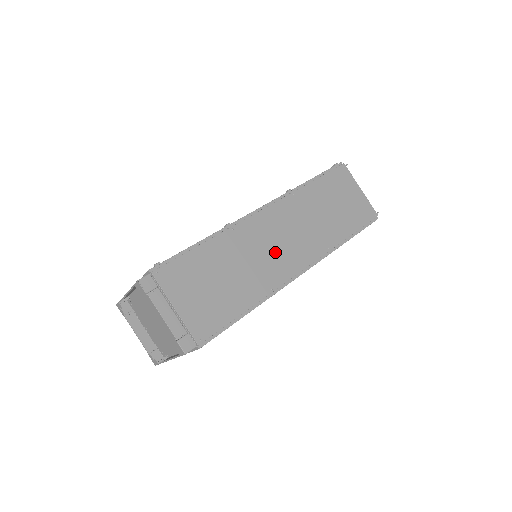
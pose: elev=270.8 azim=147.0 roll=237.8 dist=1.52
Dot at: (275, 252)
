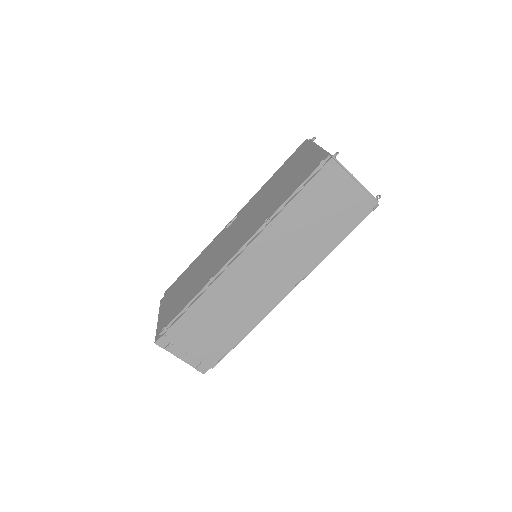
Dot at: (260, 286)
